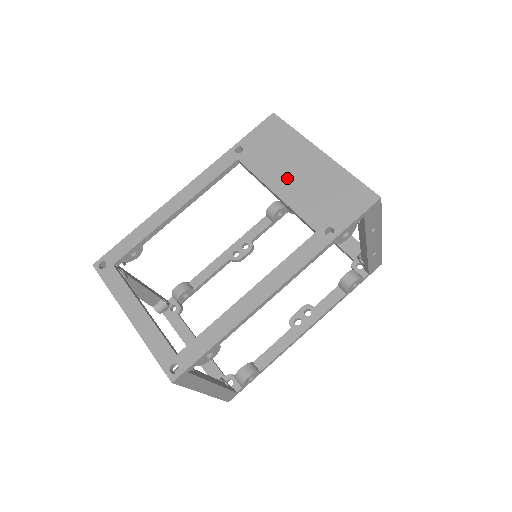
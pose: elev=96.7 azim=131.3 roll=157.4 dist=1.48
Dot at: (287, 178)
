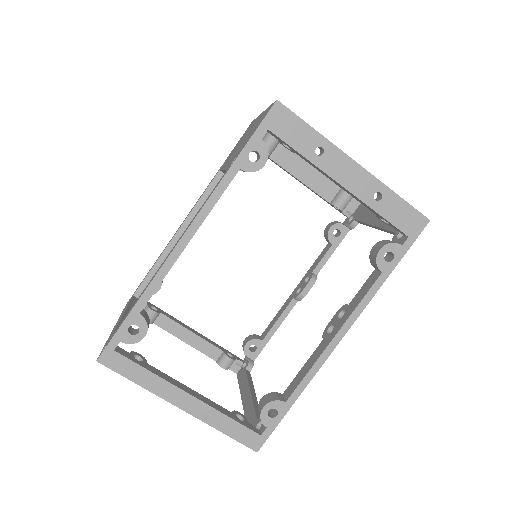
Dot at: (234, 152)
